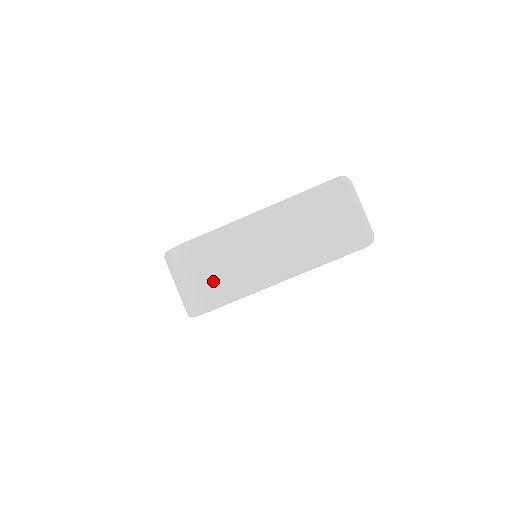
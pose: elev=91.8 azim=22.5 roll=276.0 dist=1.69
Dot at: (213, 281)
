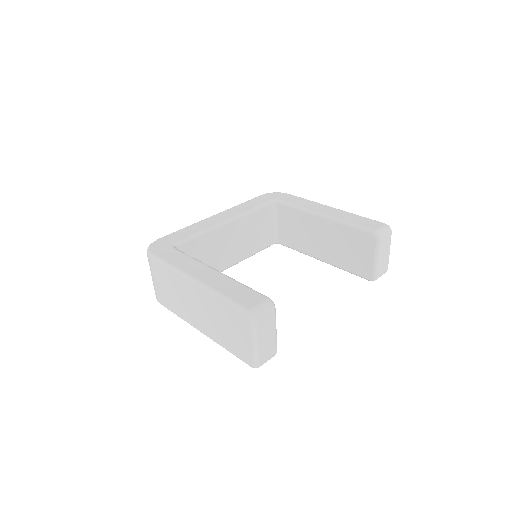
Dot at: (162, 292)
